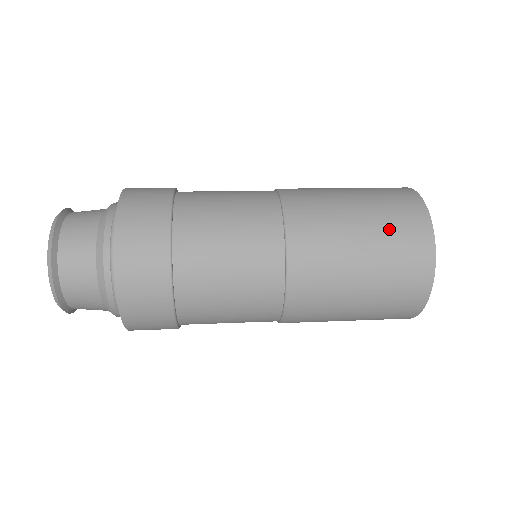
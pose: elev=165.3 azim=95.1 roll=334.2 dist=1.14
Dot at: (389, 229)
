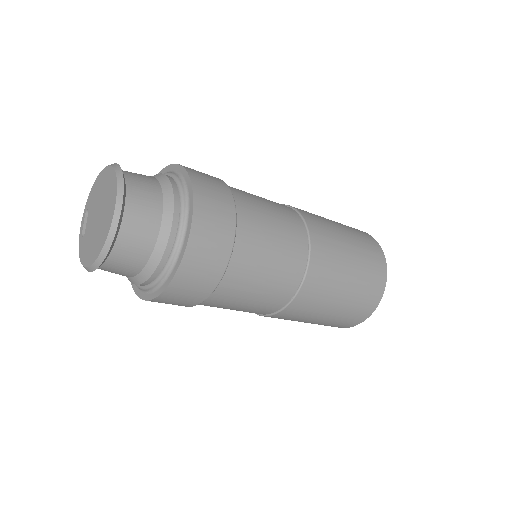
Dot at: occluded
